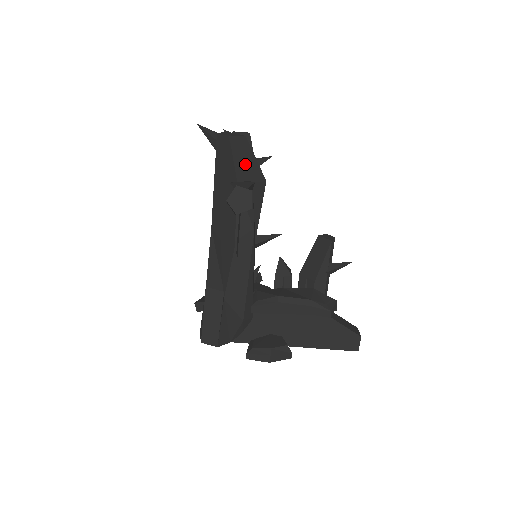
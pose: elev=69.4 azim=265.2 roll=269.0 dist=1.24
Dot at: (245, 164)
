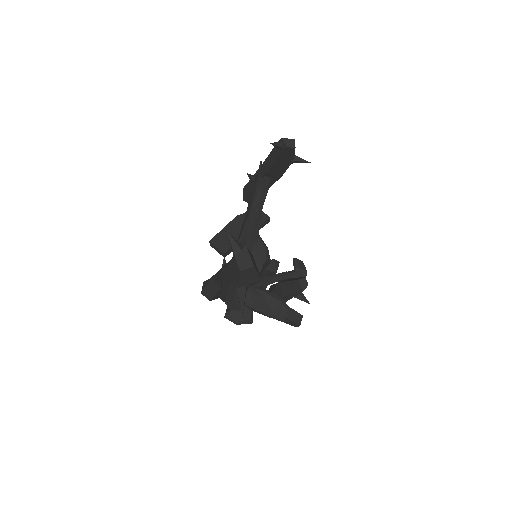
Dot at: (248, 279)
